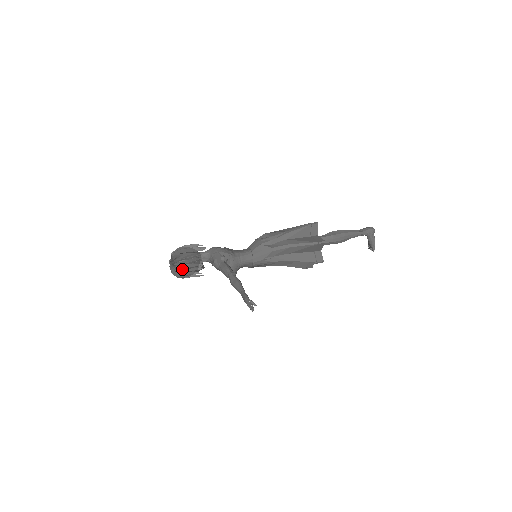
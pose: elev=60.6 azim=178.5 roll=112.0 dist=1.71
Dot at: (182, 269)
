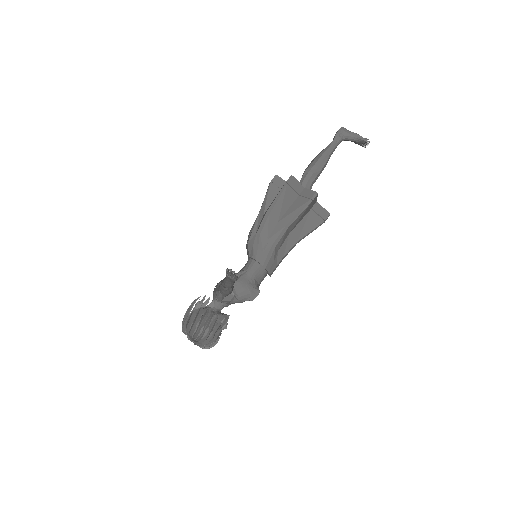
Dot at: (198, 332)
